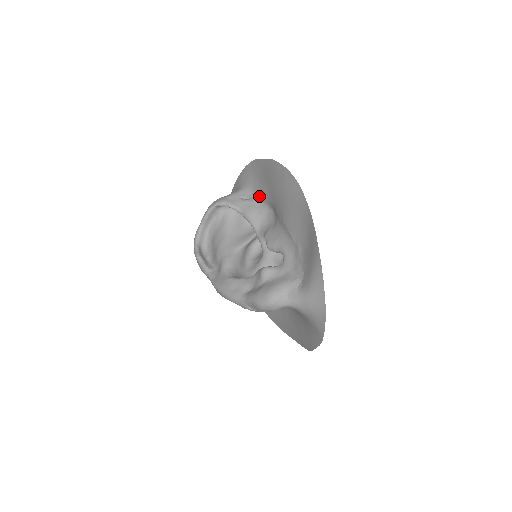
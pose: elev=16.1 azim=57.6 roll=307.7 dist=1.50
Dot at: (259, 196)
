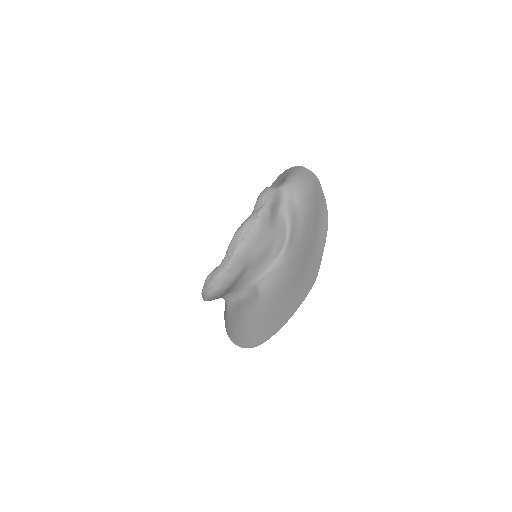
Dot at: occluded
